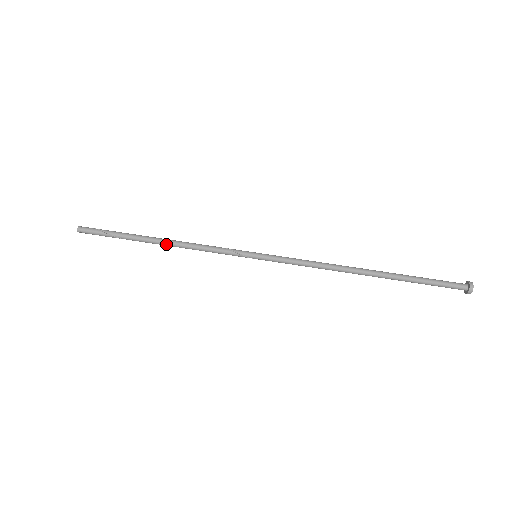
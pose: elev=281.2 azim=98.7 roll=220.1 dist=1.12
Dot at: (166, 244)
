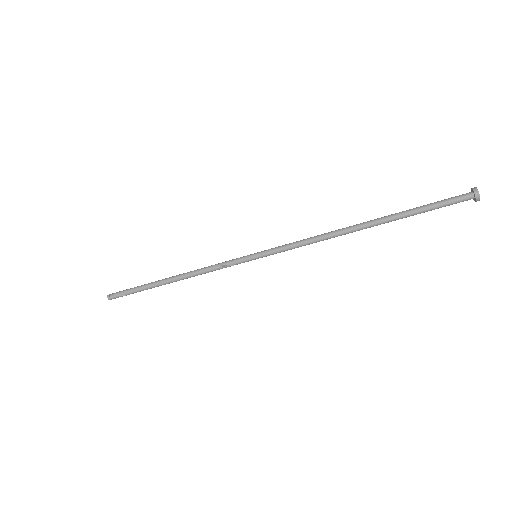
Dot at: (180, 279)
